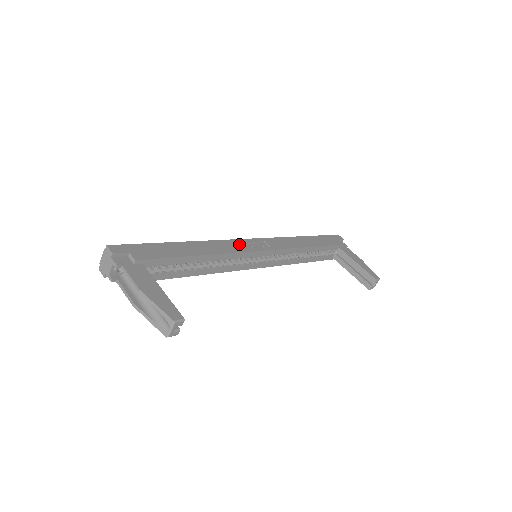
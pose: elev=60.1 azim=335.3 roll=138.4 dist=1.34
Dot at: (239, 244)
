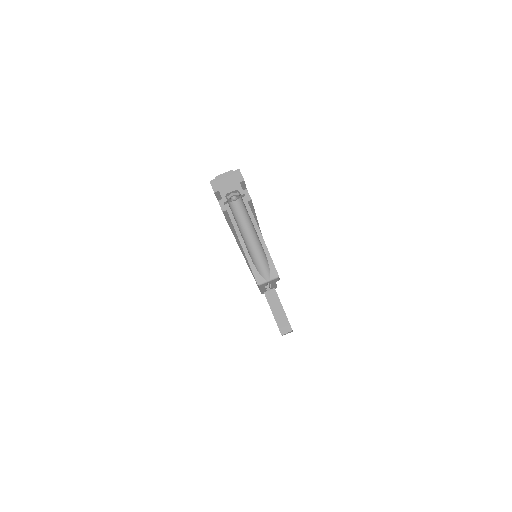
Dot at: occluded
